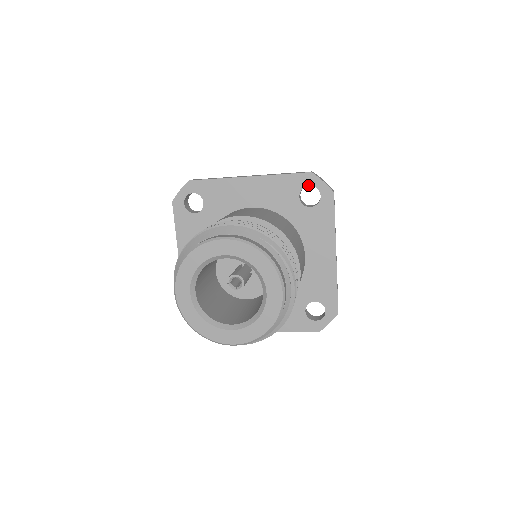
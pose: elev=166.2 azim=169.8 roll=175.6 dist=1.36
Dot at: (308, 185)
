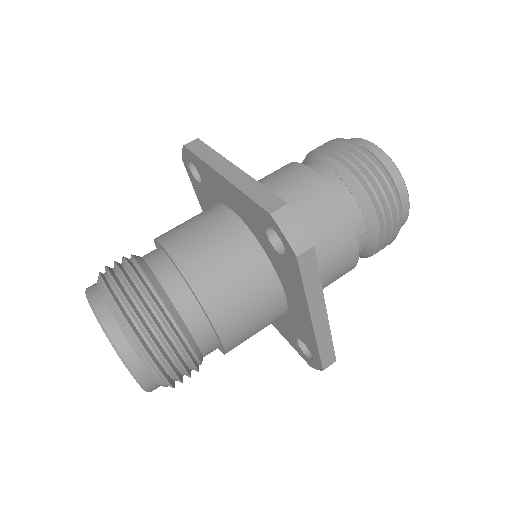
Dot at: (271, 227)
